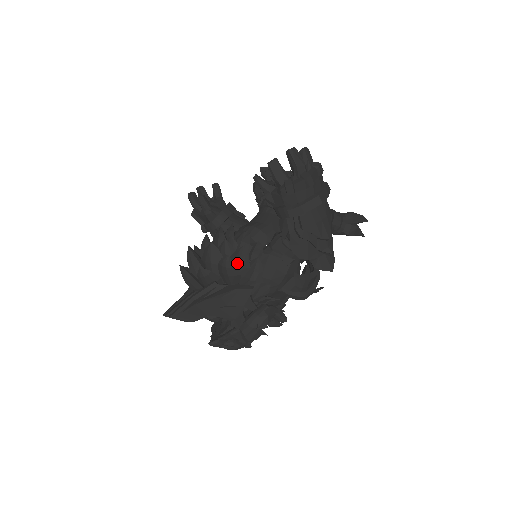
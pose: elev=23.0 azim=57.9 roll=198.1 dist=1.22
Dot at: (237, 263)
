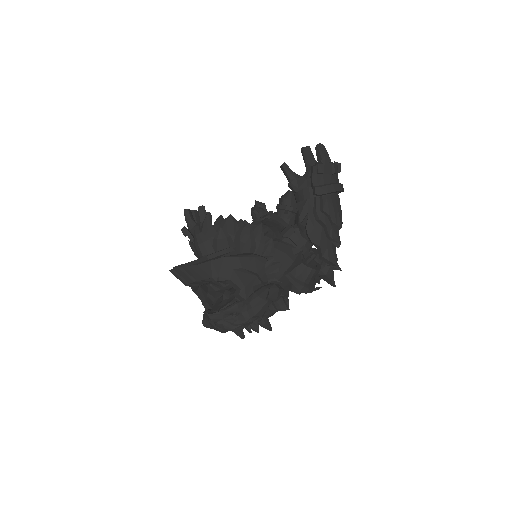
Dot at: occluded
